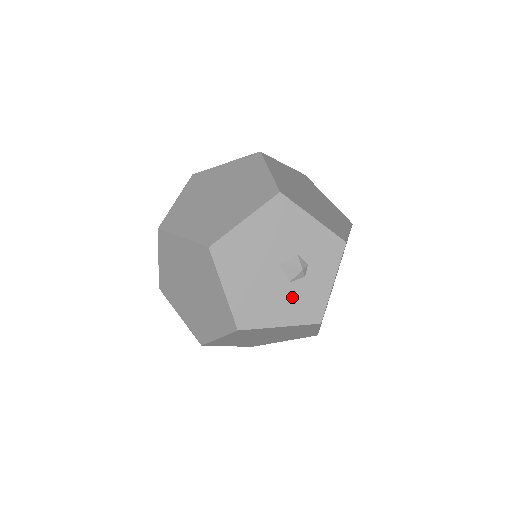
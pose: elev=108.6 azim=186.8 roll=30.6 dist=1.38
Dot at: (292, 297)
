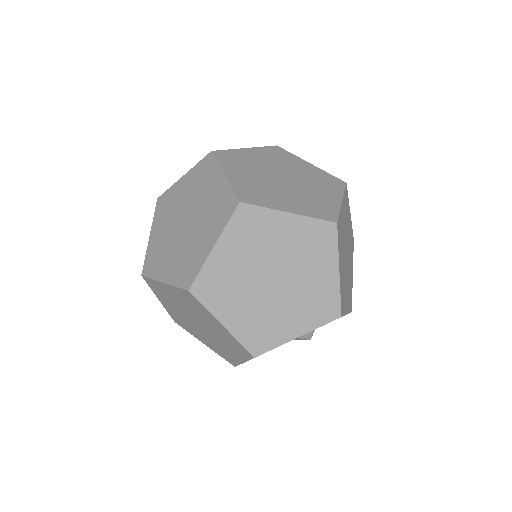
Dot at: occluded
